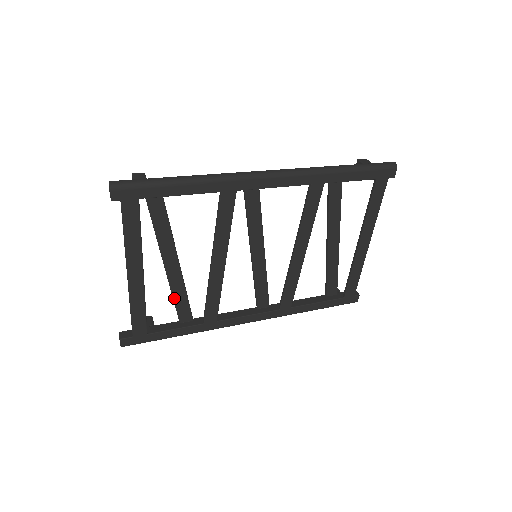
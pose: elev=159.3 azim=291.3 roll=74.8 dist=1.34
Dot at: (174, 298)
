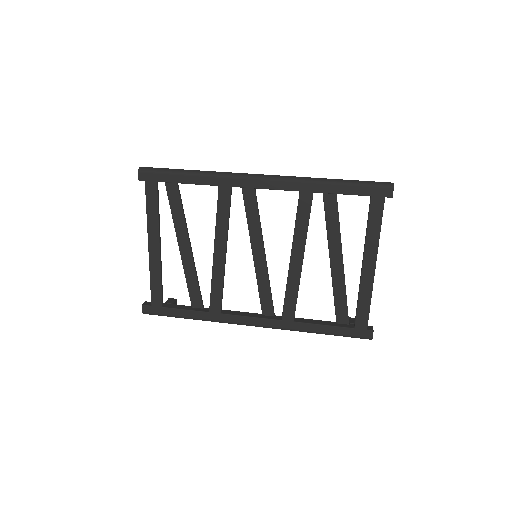
Dot at: (187, 280)
